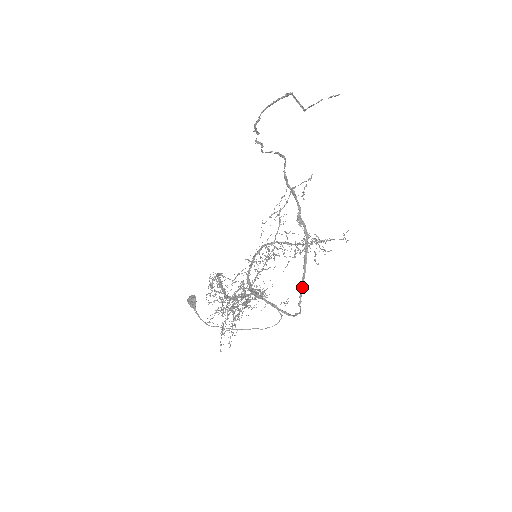
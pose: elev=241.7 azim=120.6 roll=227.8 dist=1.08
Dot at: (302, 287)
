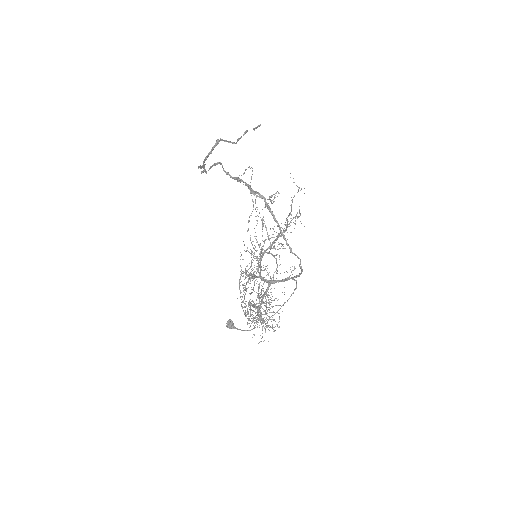
Dot at: (283, 236)
